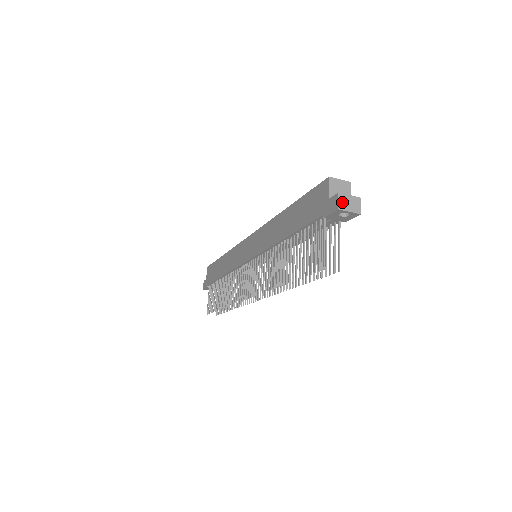
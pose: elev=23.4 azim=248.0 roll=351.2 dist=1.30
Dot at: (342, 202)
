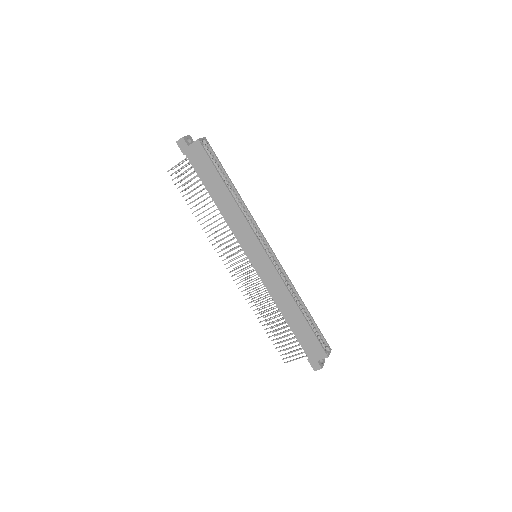
Dot at: (319, 369)
